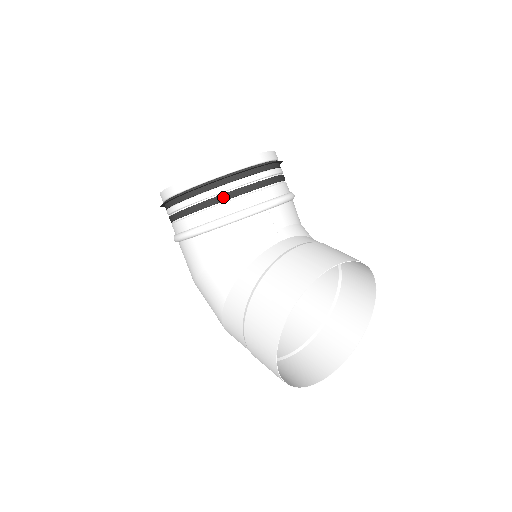
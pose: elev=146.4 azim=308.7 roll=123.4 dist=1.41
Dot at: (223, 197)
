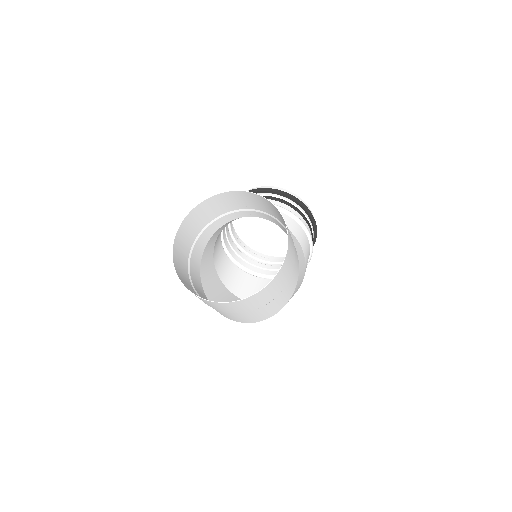
Dot at: occluded
